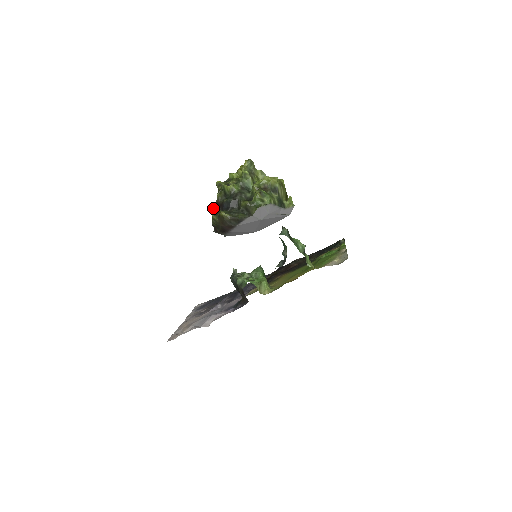
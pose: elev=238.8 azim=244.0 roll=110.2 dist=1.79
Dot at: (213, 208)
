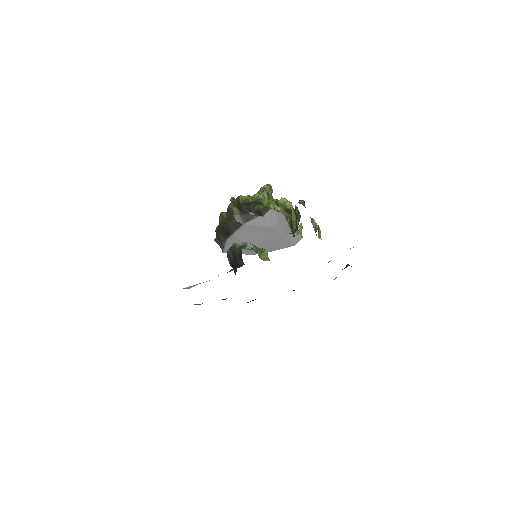
Dot at: occluded
